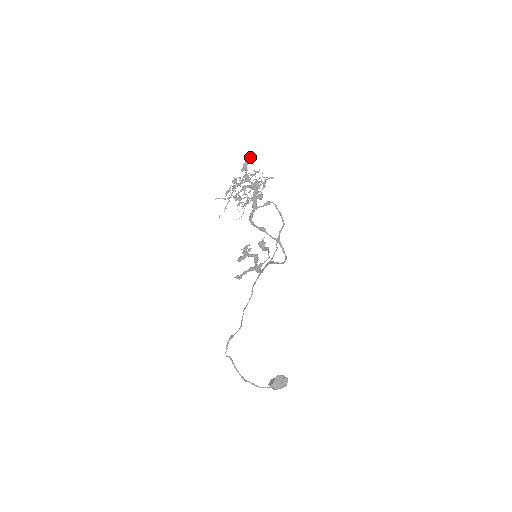
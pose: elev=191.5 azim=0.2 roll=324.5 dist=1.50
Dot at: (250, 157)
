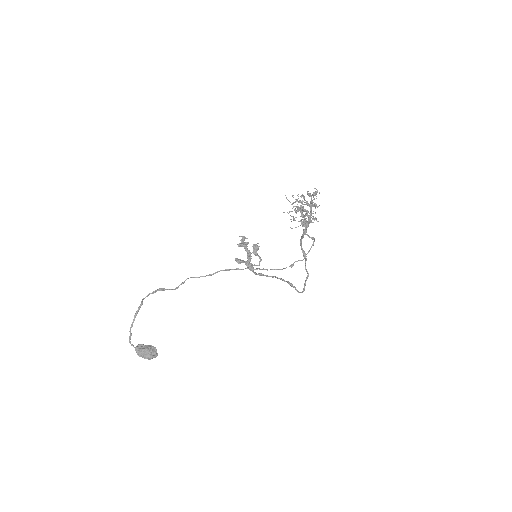
Dot at: occluded
